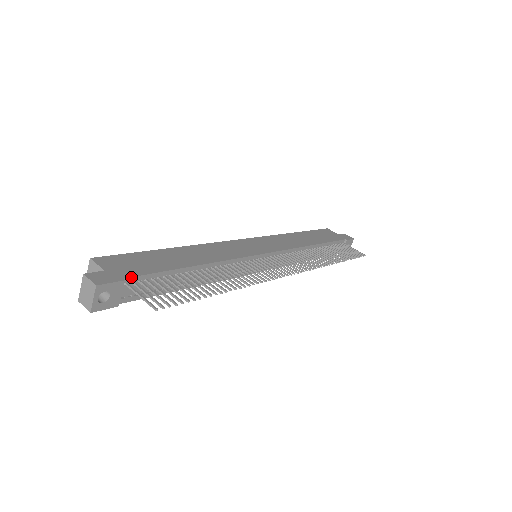
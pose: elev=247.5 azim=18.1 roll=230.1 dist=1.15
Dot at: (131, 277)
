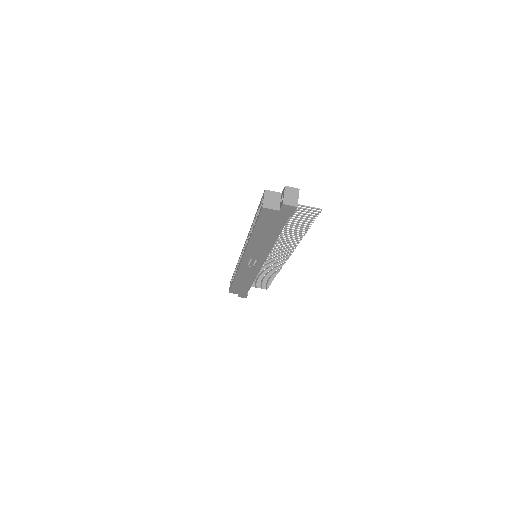
Dot at: occluded
